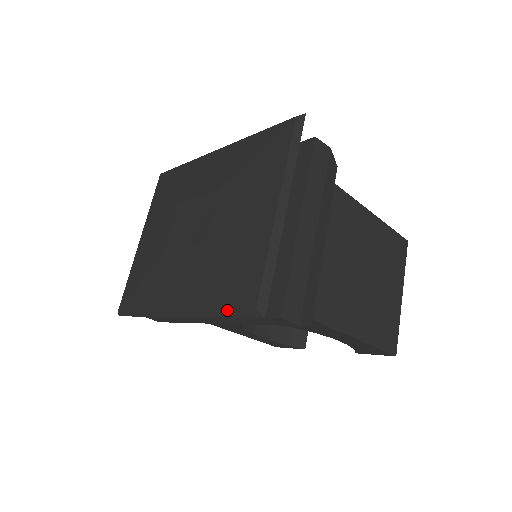
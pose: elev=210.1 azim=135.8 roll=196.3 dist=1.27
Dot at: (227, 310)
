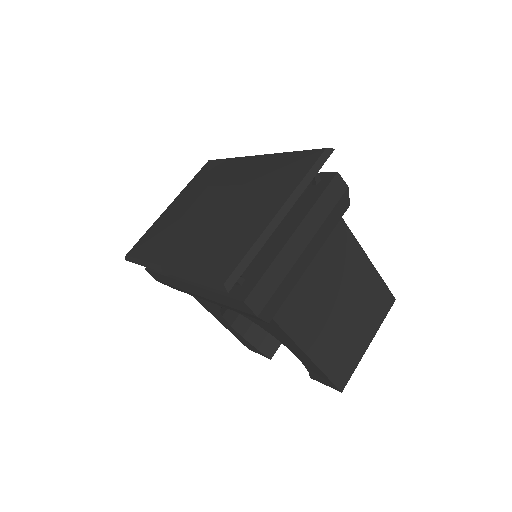
Dot at: (204, 278)
